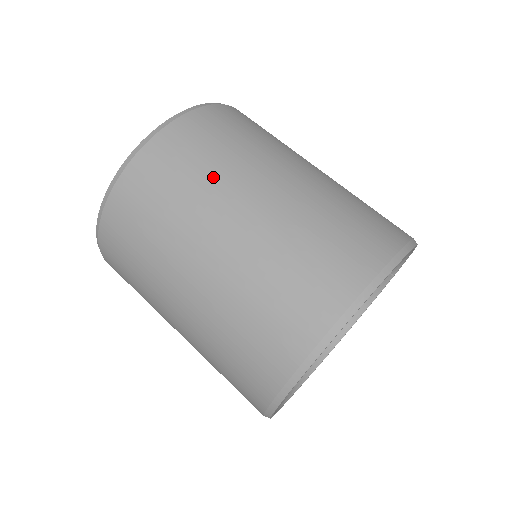
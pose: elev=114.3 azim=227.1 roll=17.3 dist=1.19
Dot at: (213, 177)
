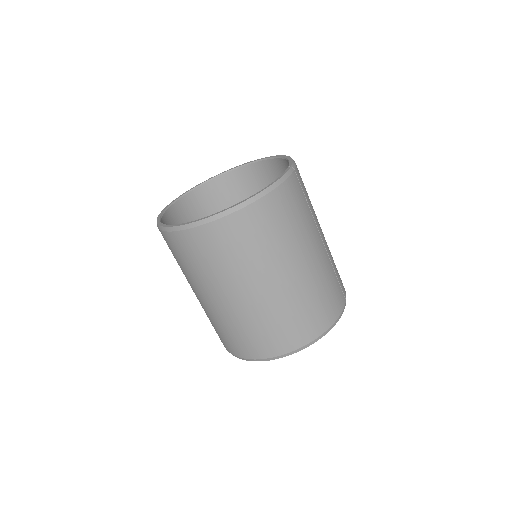
Dot at: (198, 275)
